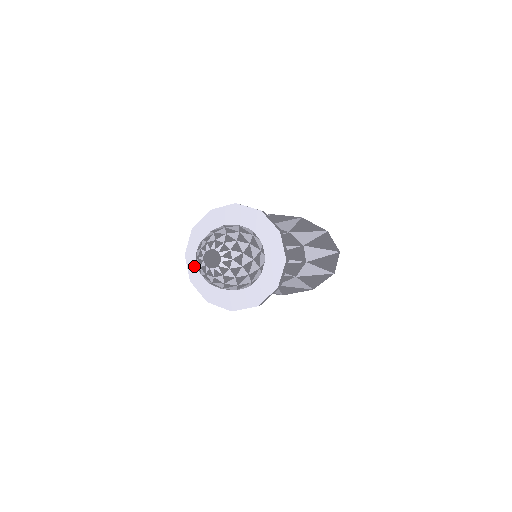
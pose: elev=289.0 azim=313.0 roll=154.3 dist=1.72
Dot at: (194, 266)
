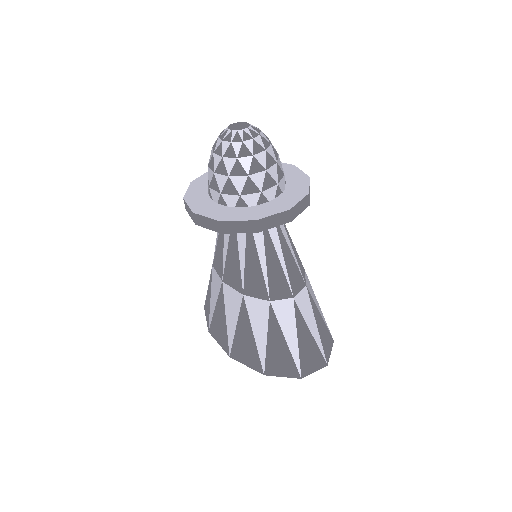
Dot at: occluded
